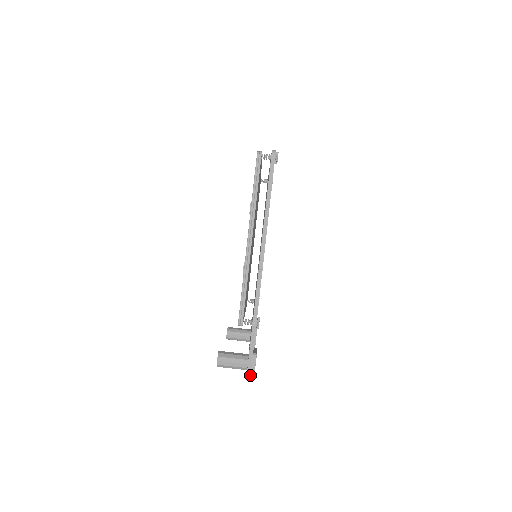
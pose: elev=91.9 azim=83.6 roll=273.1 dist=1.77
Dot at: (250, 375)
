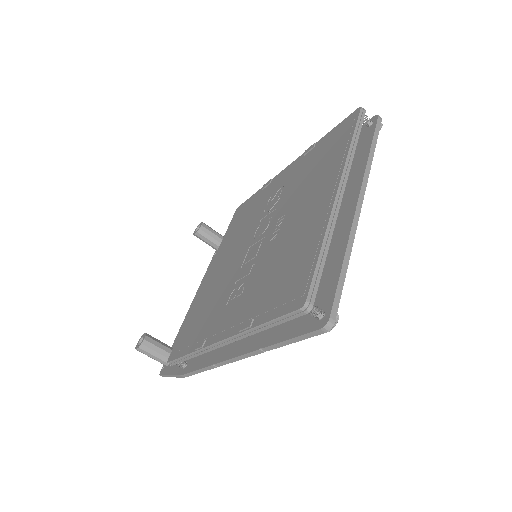
Dot at: occluded
